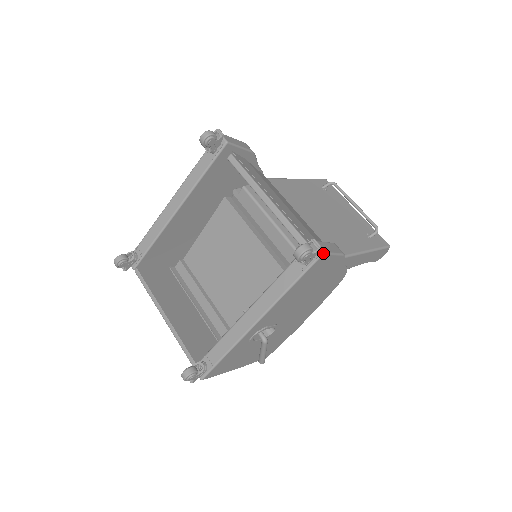
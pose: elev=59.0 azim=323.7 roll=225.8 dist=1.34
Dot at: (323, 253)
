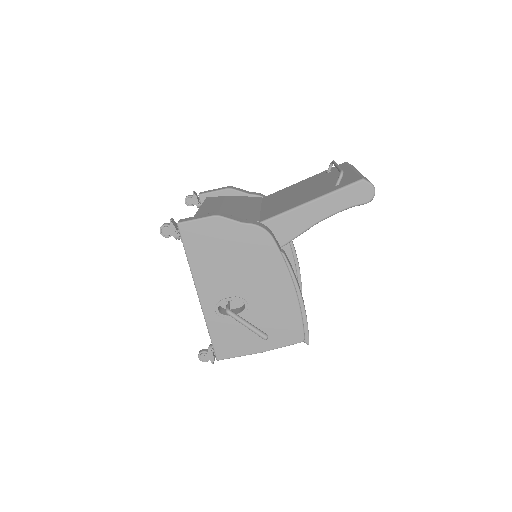
Dot at: (177, 223)
